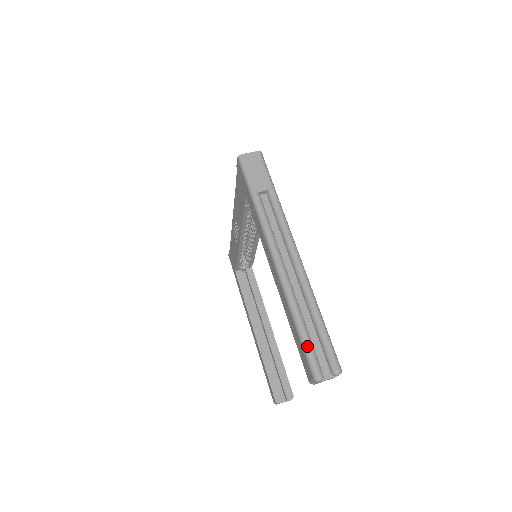
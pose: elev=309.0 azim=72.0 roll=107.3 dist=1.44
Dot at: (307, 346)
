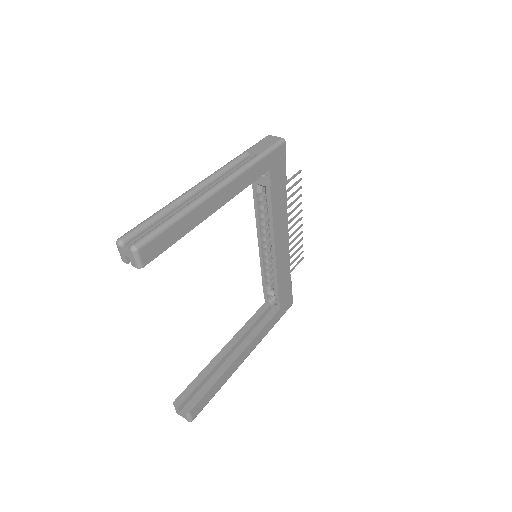
Dot at: (142, 222)
